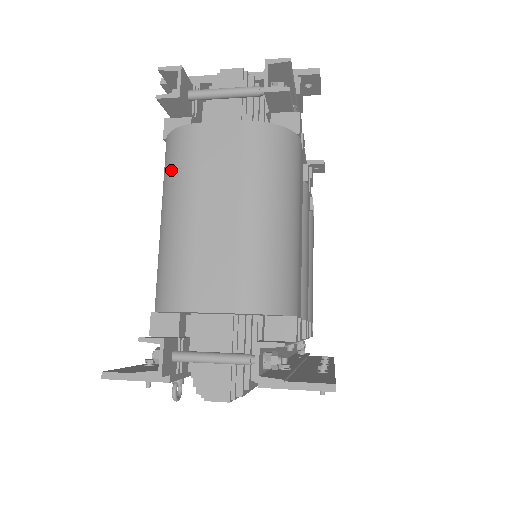
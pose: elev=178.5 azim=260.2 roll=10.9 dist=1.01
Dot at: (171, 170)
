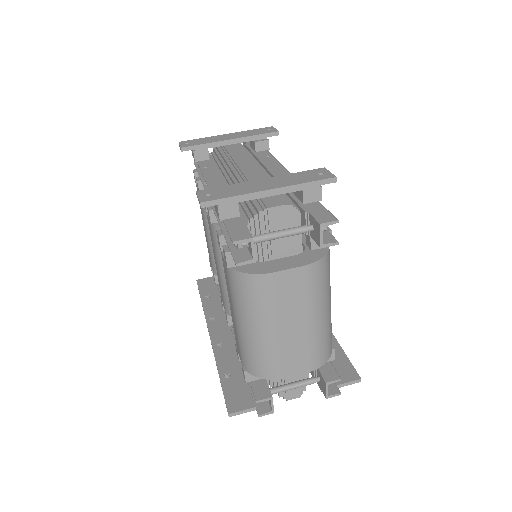
Dot at: (250, 301)
